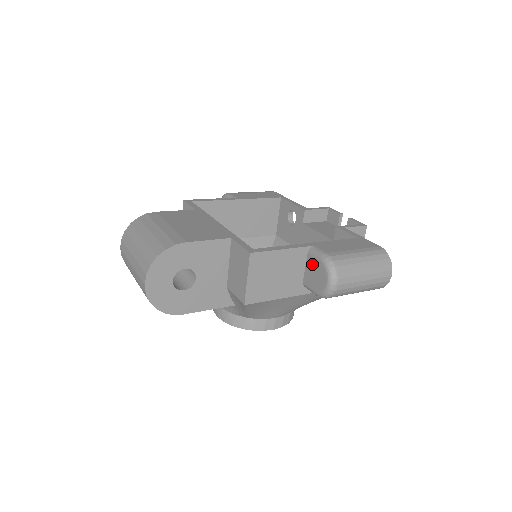
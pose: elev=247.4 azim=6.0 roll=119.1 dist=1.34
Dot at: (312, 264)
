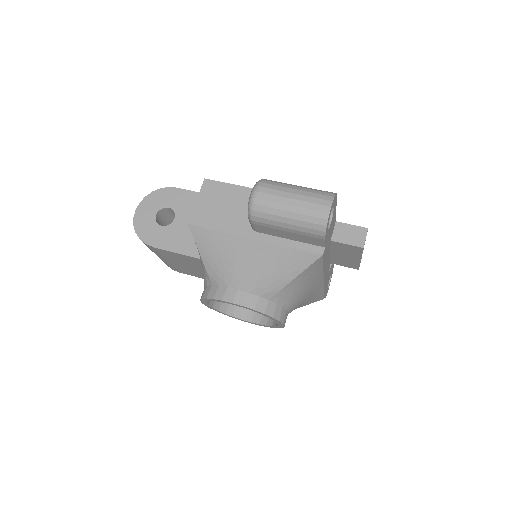
Dot at: occluded
